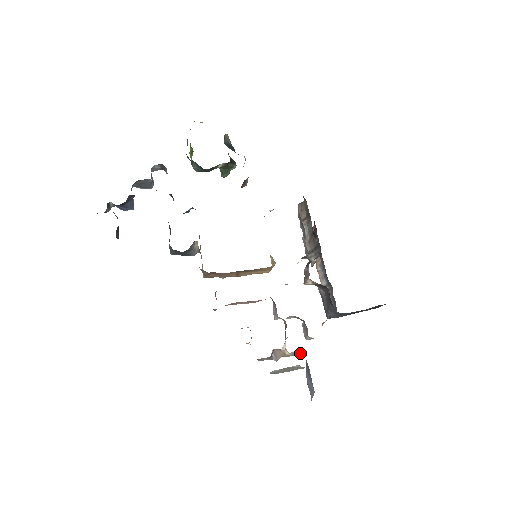
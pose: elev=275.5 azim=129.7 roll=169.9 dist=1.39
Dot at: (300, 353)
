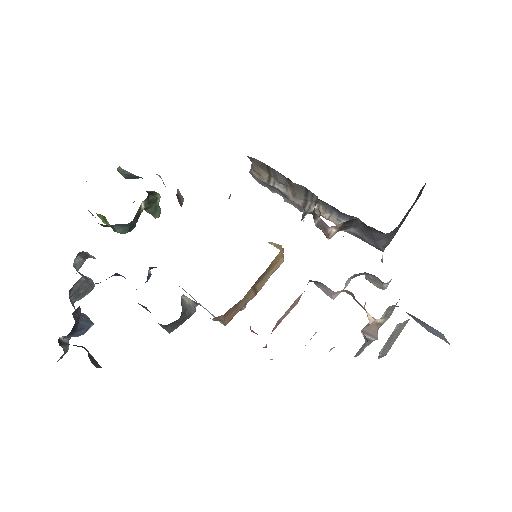
Dot at: (391, 309)
